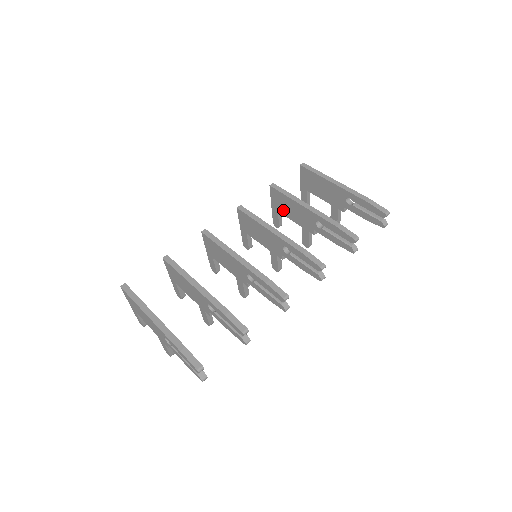
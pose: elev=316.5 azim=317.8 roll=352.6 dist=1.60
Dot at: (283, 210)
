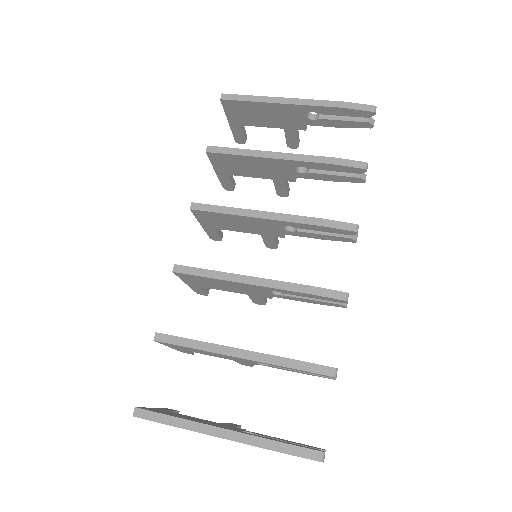
Dot at: (237, 171)
